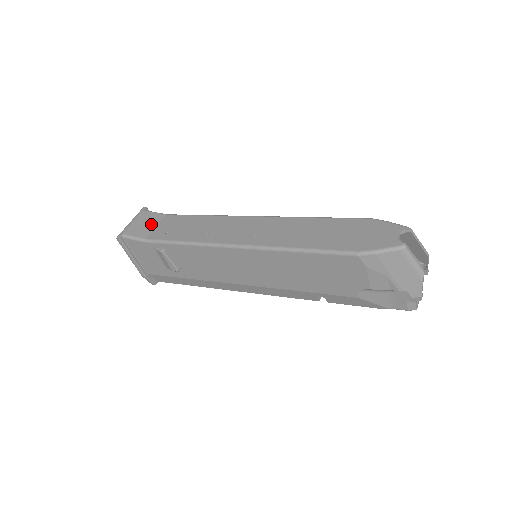
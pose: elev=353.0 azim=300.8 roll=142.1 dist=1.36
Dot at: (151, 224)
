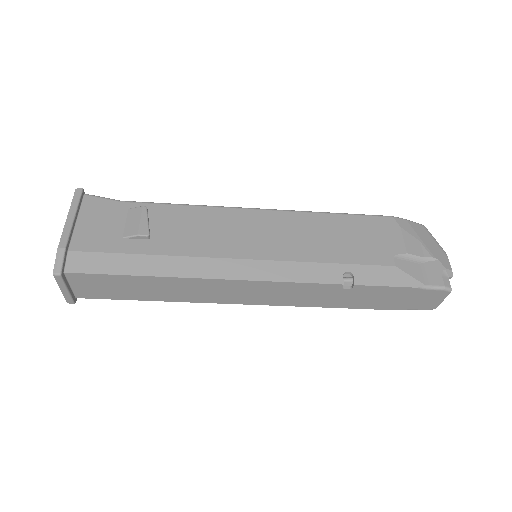
Dot at: occluded
